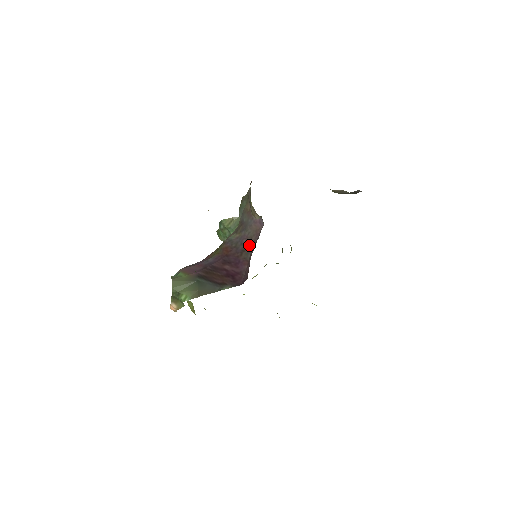
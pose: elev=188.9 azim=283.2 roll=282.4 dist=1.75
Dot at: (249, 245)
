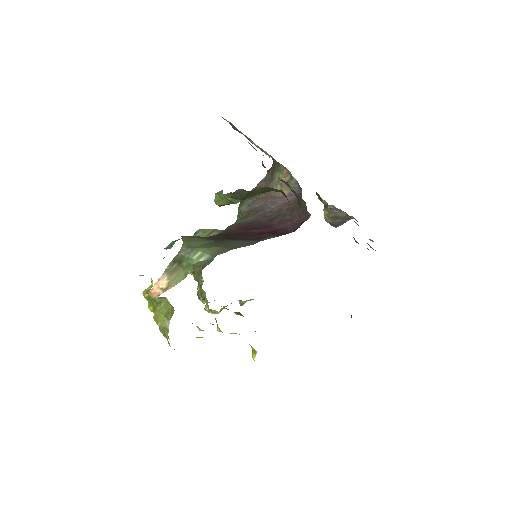
Dot at: (281, 213)
